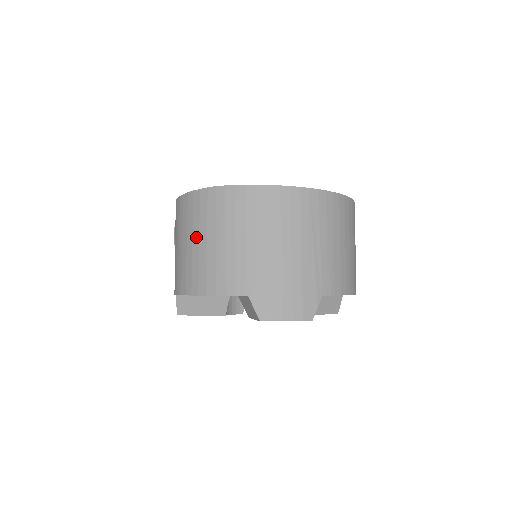
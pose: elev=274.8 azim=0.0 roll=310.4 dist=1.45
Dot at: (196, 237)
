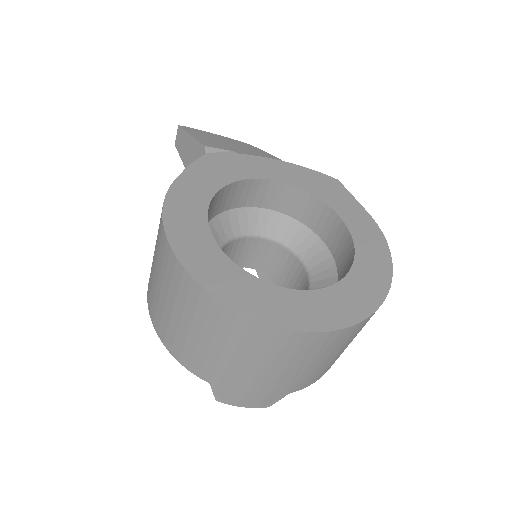
Dot at: (170, 302)
